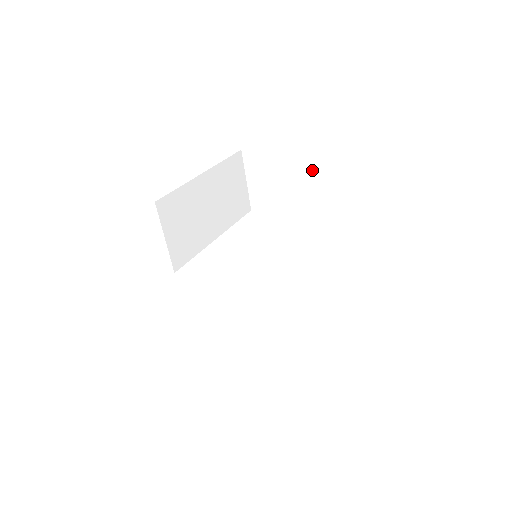
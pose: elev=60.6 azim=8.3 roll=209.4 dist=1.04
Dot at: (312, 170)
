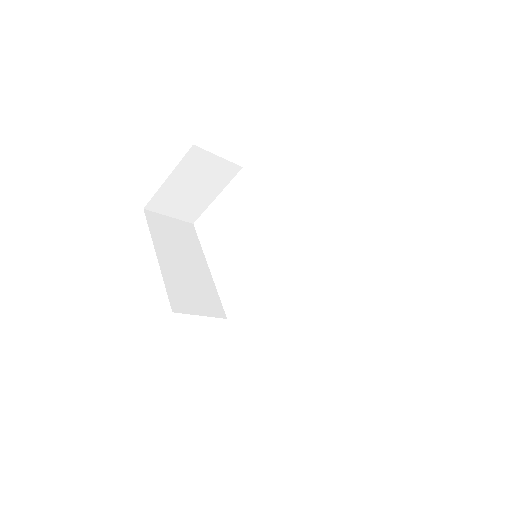
Dot at: (198, 164)
